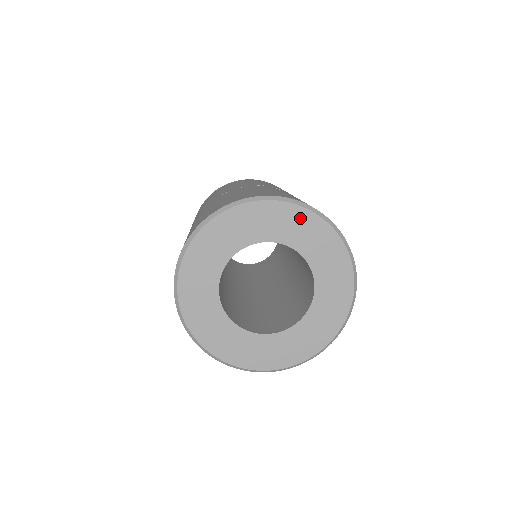
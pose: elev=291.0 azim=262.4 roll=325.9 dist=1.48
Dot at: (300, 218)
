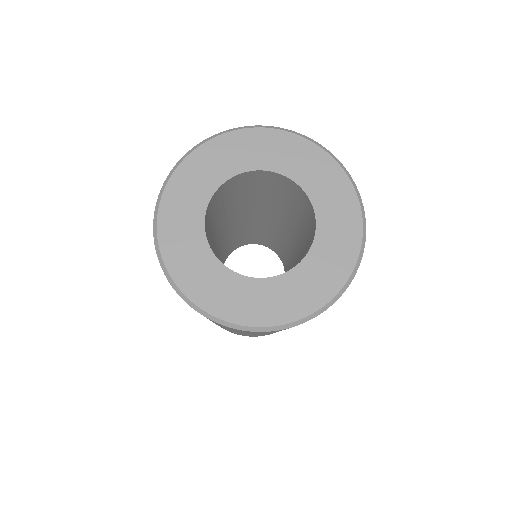
Dot at: (327, 169)
